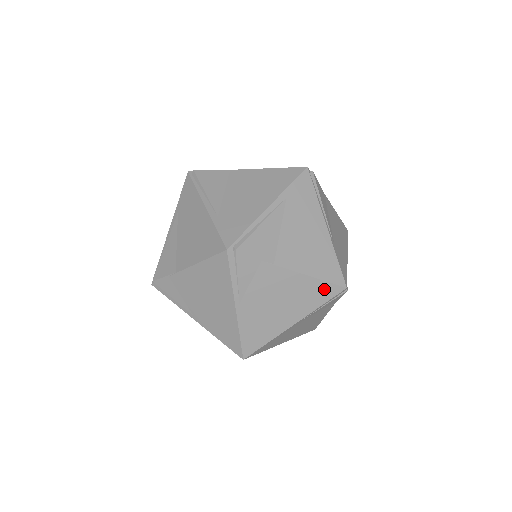
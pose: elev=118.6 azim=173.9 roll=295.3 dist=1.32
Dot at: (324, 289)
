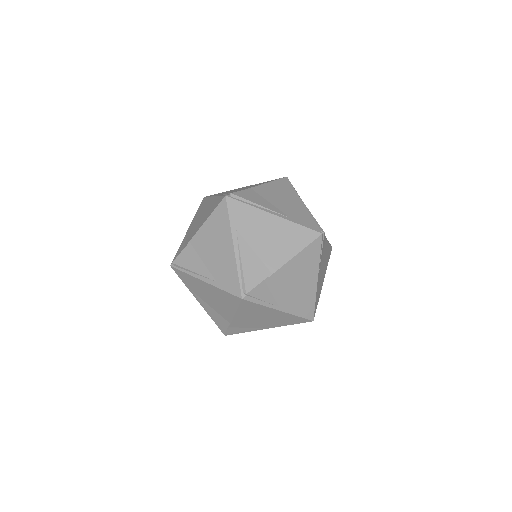
Dot at: (330, 251)
